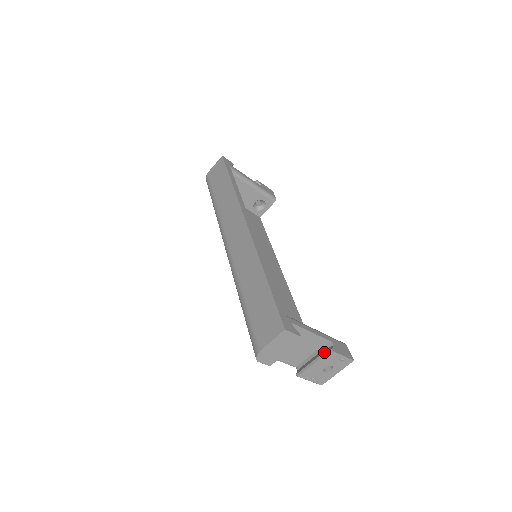
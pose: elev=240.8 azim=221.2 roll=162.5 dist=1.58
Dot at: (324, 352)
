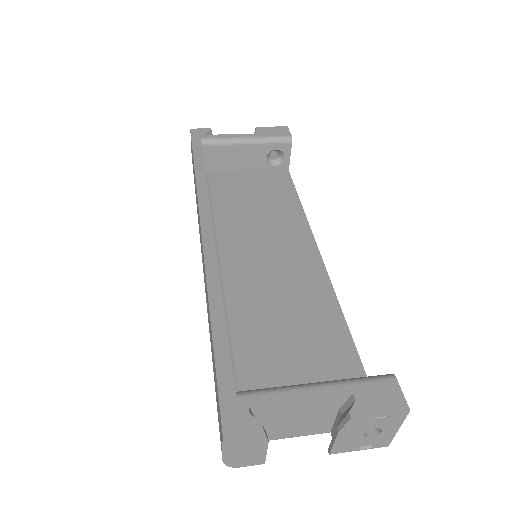
Dot at: (342, 418)
